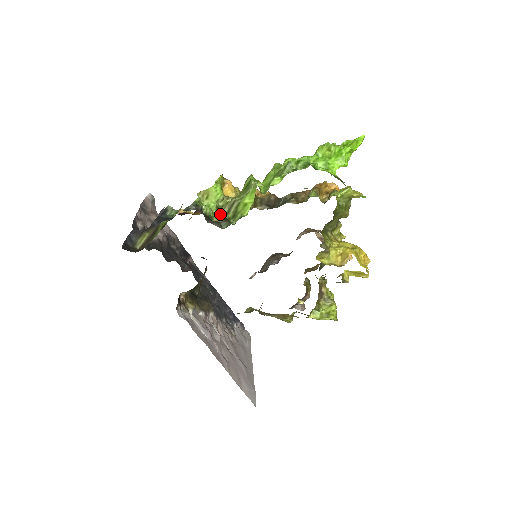
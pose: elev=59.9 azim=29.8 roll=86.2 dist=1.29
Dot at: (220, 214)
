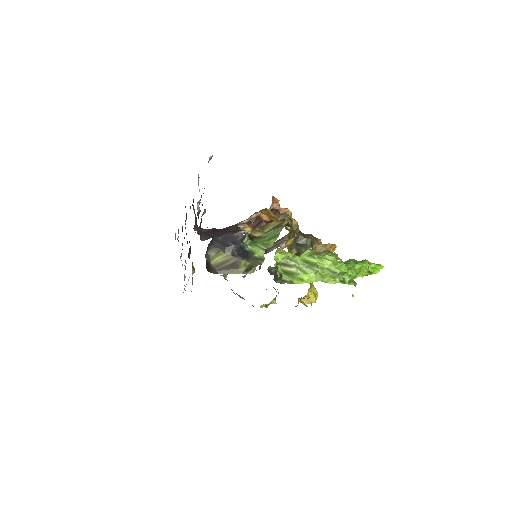
Dot at: occluded
